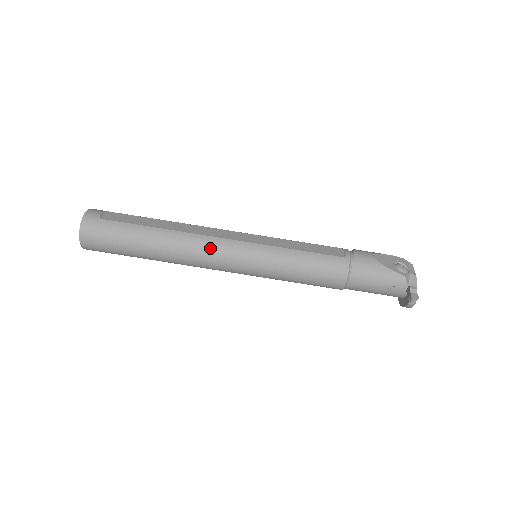
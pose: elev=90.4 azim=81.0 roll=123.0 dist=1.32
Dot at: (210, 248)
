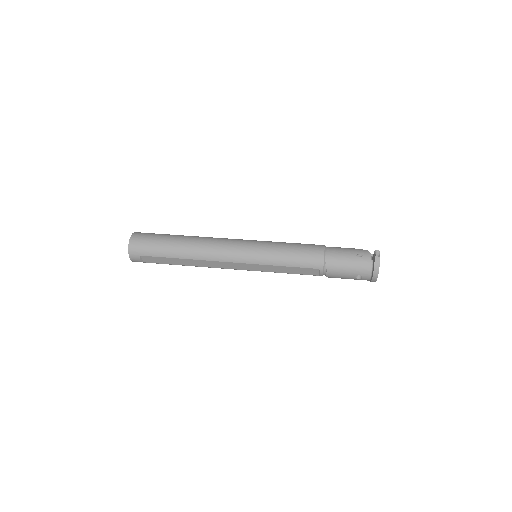
Dot at: (223, 239)
